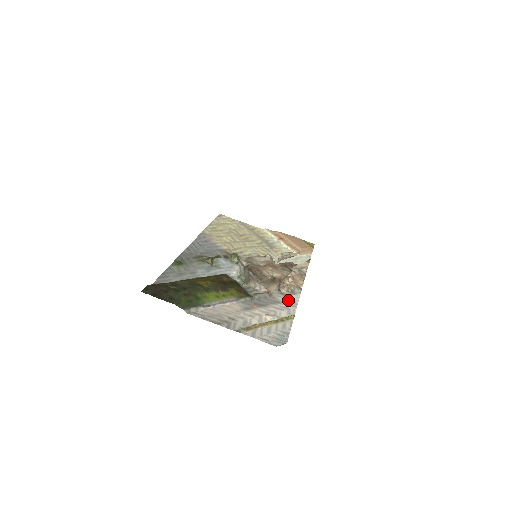
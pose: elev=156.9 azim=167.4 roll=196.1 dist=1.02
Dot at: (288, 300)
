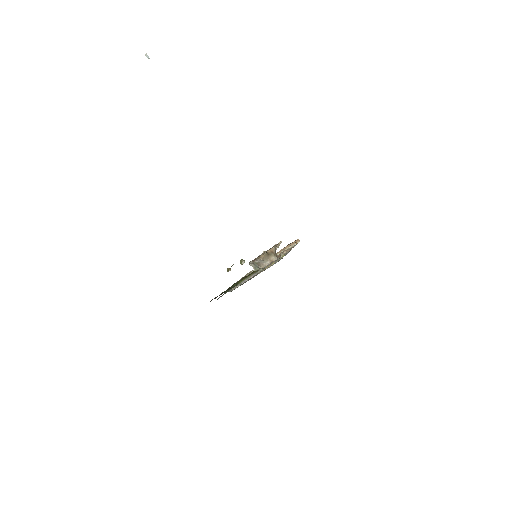
Dot at: occluded
